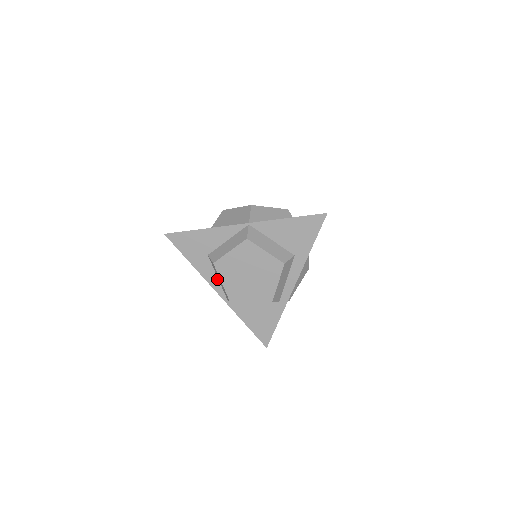
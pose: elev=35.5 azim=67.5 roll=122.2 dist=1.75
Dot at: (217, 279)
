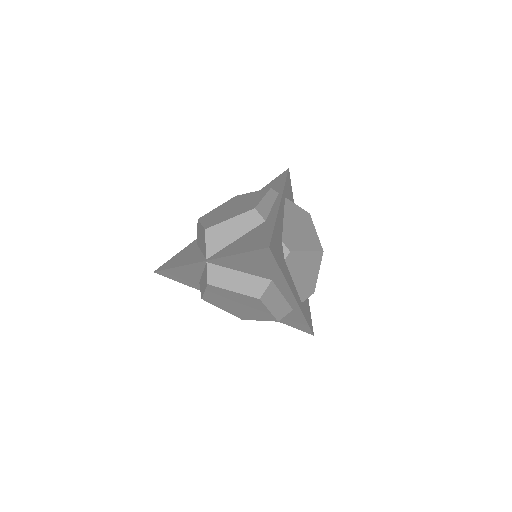
Dot at: occluded
